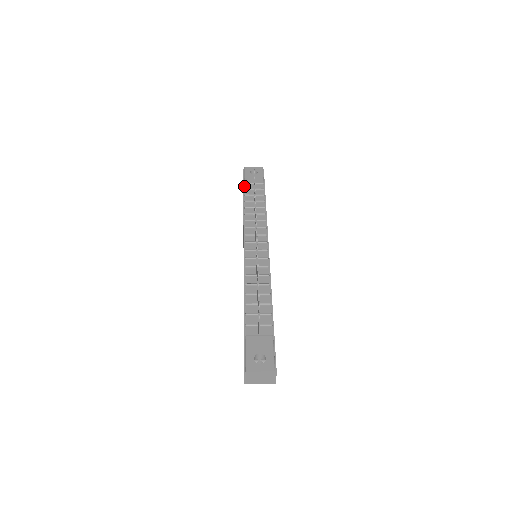
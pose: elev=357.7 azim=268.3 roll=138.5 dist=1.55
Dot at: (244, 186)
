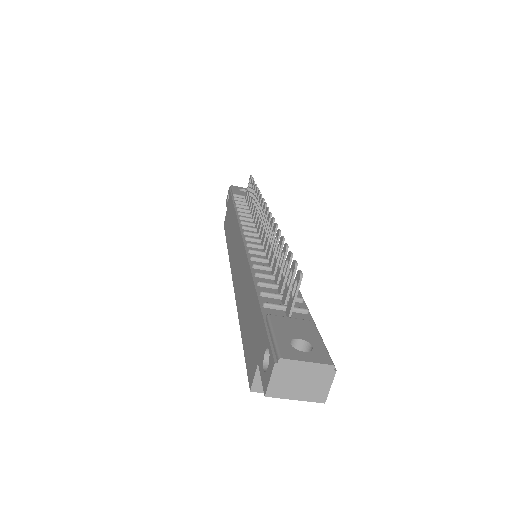
Dot at: (233, 197)
